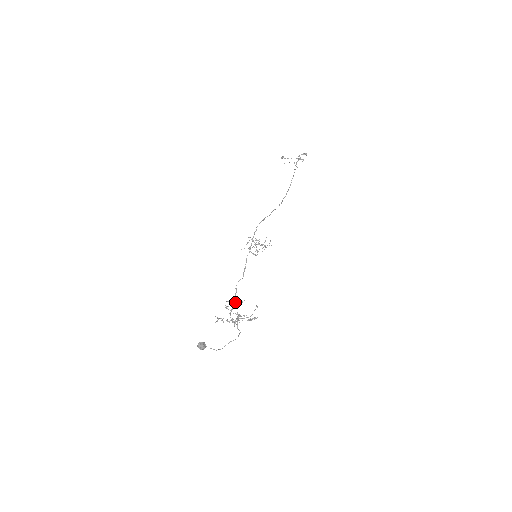
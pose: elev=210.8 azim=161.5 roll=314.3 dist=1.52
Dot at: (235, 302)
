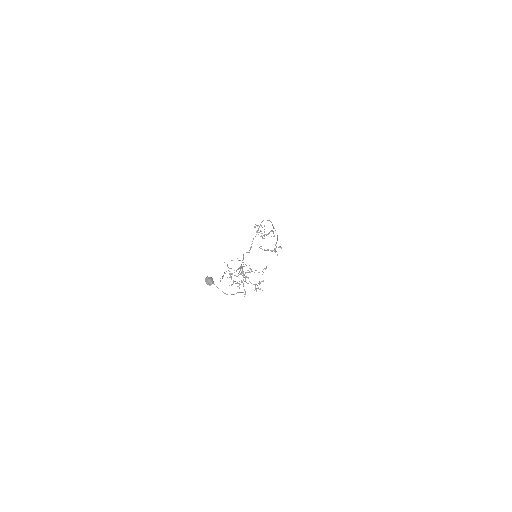
Dot at: occluded
